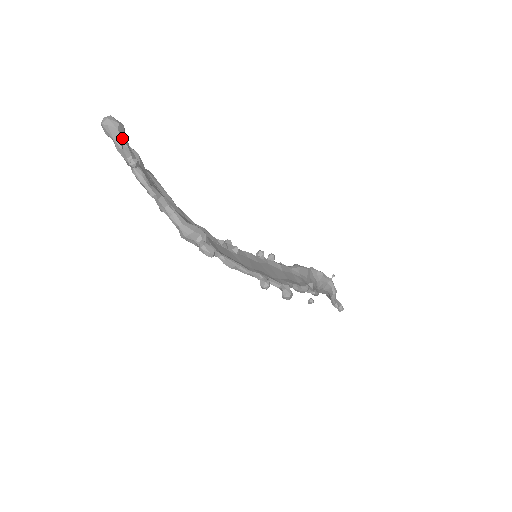
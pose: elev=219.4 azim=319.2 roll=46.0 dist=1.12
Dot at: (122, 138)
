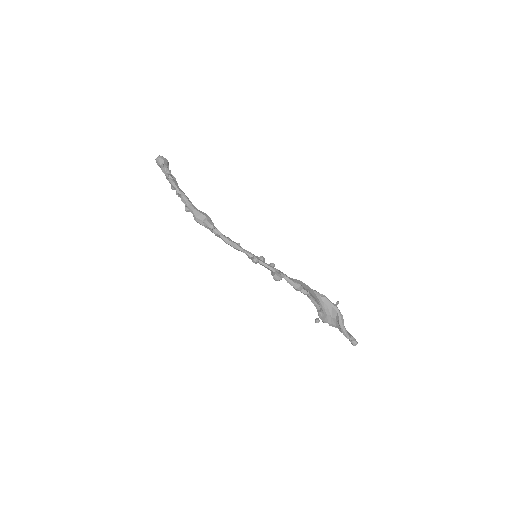
Dot at: (165, 164)
